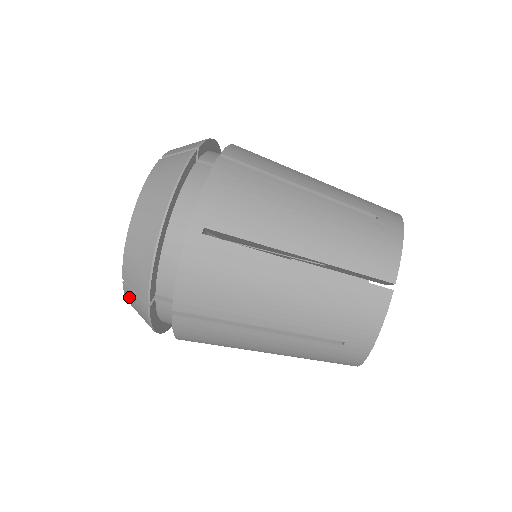
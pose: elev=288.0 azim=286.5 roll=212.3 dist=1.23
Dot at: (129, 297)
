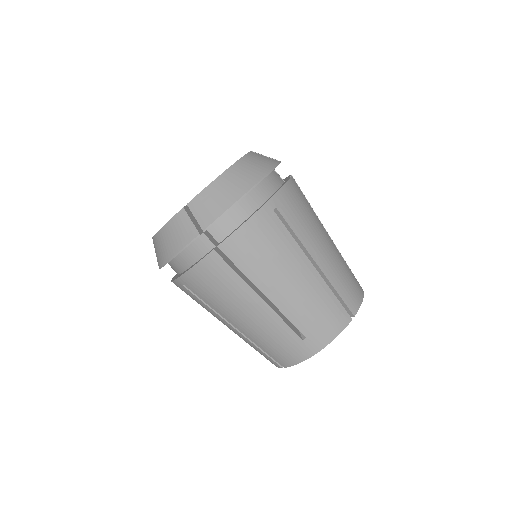
Dot at: (178, 221)
